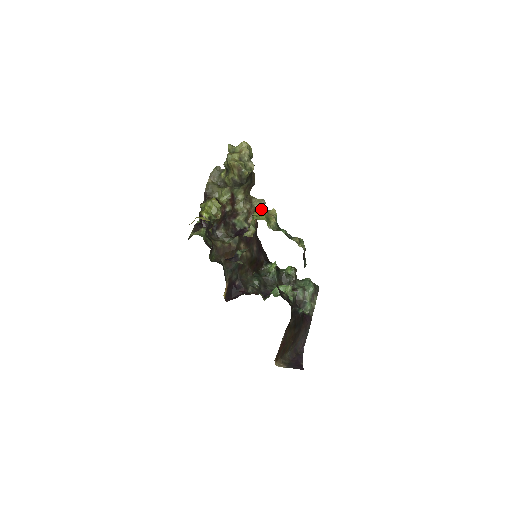
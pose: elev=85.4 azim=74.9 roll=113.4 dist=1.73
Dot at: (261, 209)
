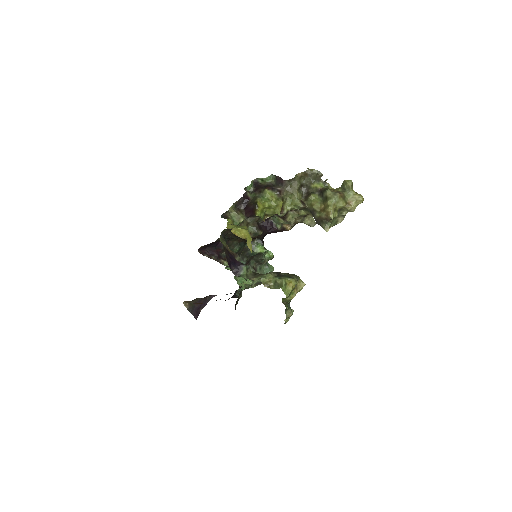
Dot at: (296, 283)
